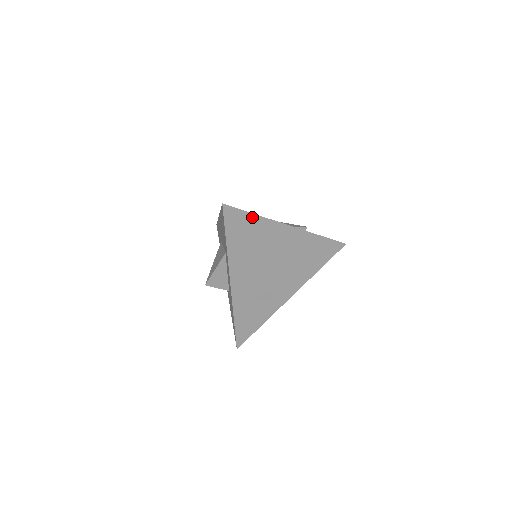
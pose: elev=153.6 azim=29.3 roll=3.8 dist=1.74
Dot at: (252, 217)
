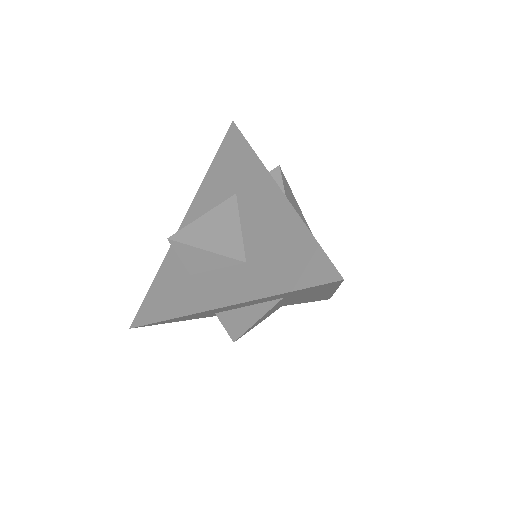
Dot at: (333, 287)
